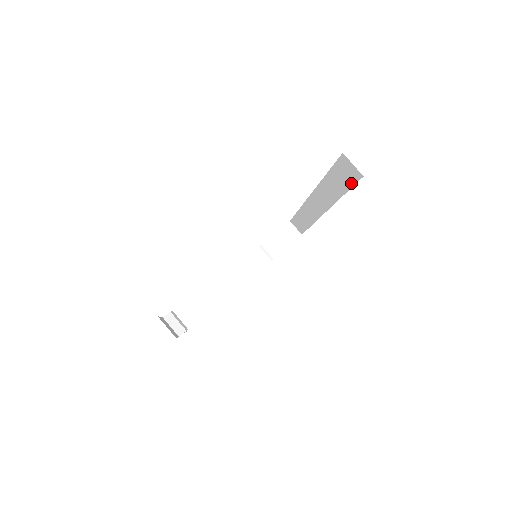
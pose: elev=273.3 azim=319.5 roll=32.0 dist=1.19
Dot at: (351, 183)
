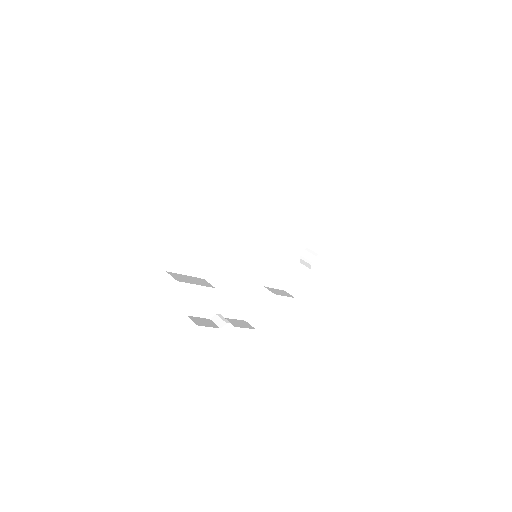
Dot at: occluded
